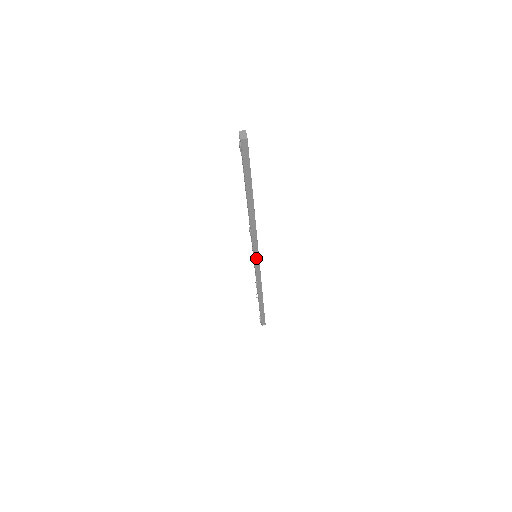
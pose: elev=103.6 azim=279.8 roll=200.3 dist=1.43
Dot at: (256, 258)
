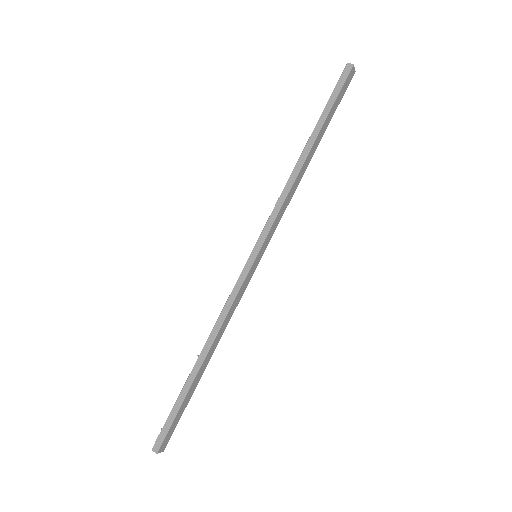
Dot at: (255, 251)
